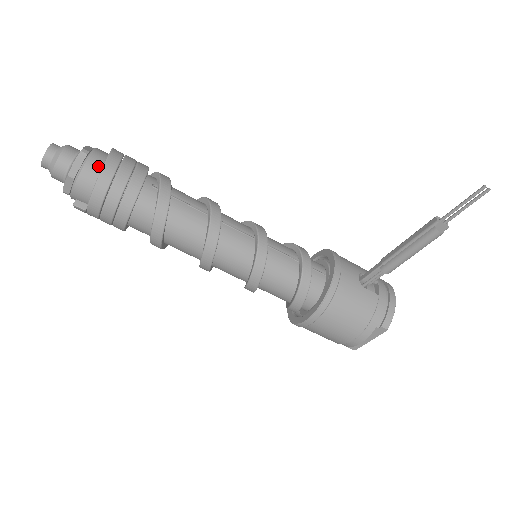
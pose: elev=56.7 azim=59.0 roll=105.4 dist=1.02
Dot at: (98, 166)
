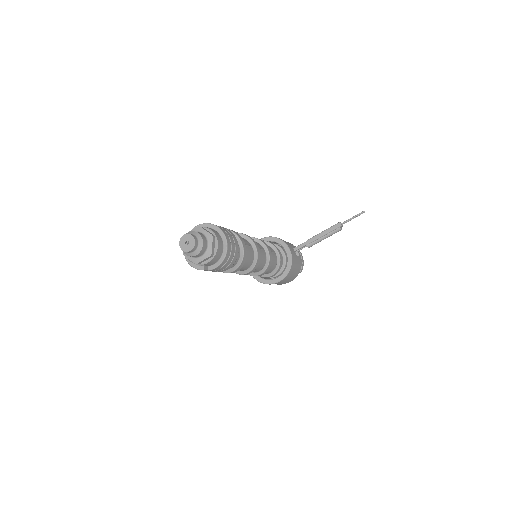
Dot at: (221, 244)
